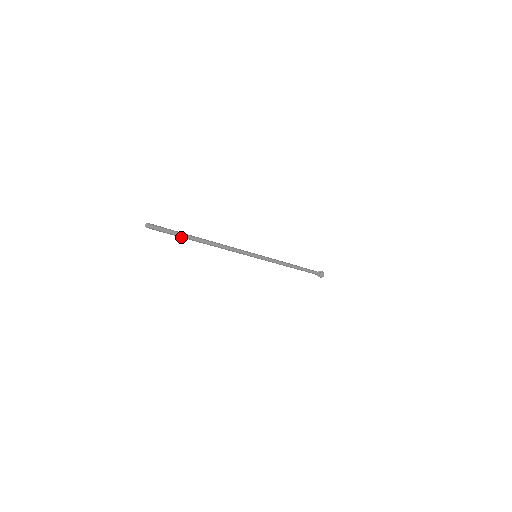
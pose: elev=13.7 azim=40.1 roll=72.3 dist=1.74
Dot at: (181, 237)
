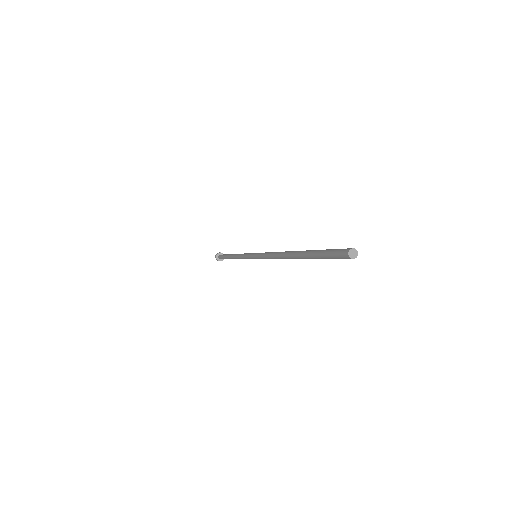
Dot at: (312, 256)
